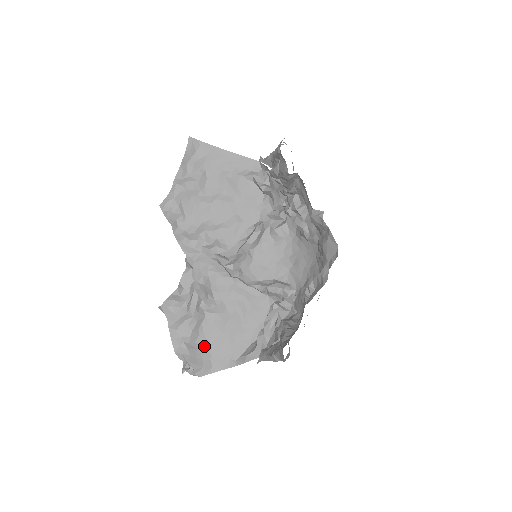
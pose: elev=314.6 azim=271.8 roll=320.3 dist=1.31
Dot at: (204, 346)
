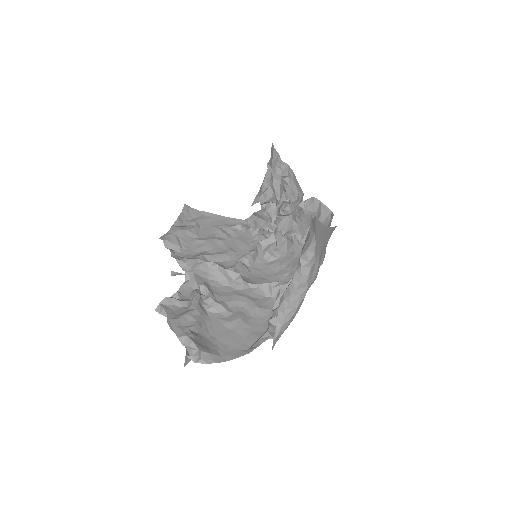
Dot at: (209, 339)
